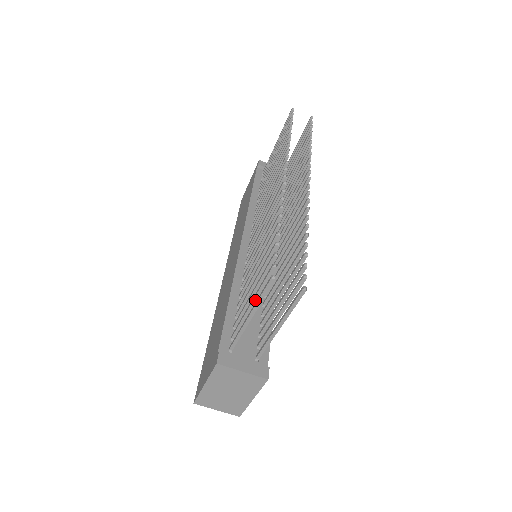
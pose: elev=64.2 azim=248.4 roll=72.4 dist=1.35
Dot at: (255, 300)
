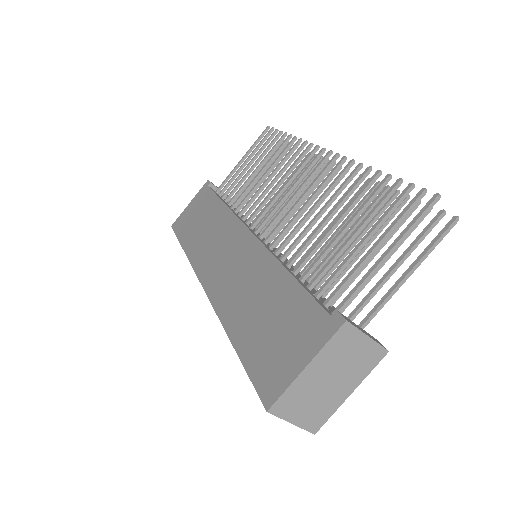
Dot at: (383, 240)
